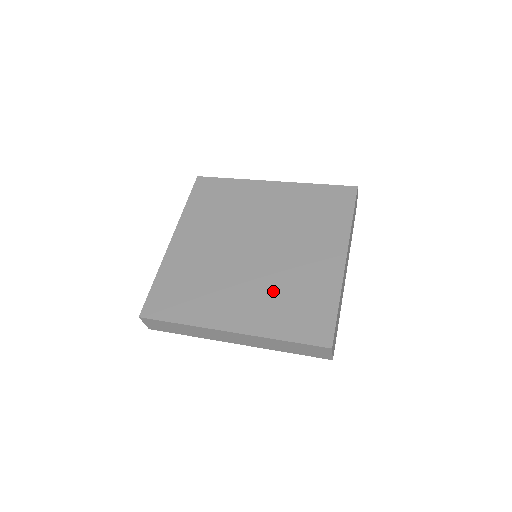
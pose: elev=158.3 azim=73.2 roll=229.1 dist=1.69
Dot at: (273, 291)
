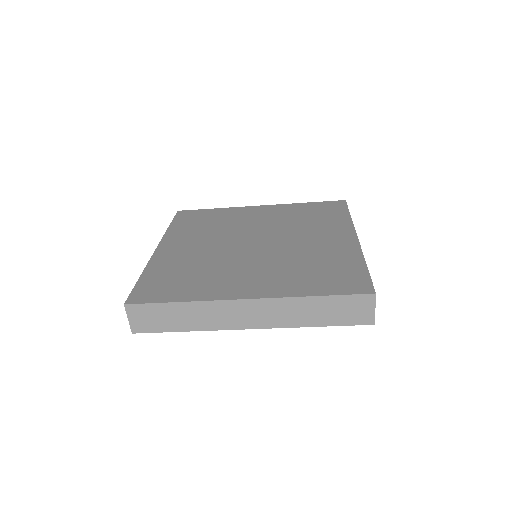
Dot at: (288, 265)
